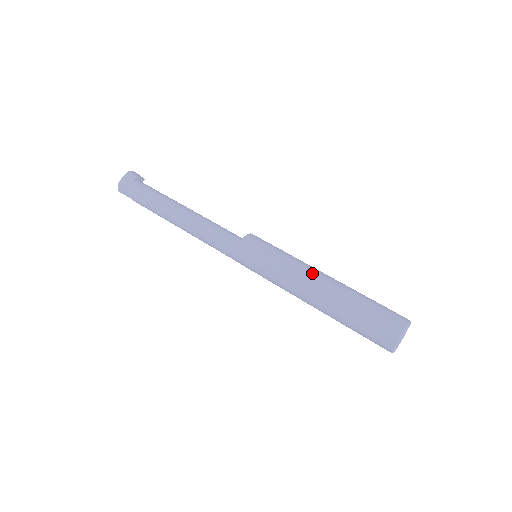
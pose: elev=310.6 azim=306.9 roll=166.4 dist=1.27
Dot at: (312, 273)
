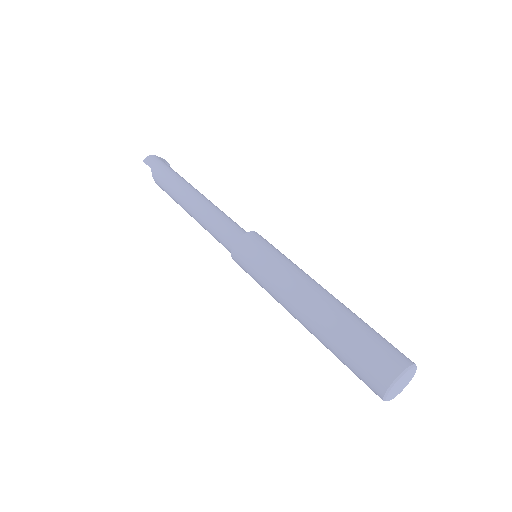
Dot at: (319, 284)
